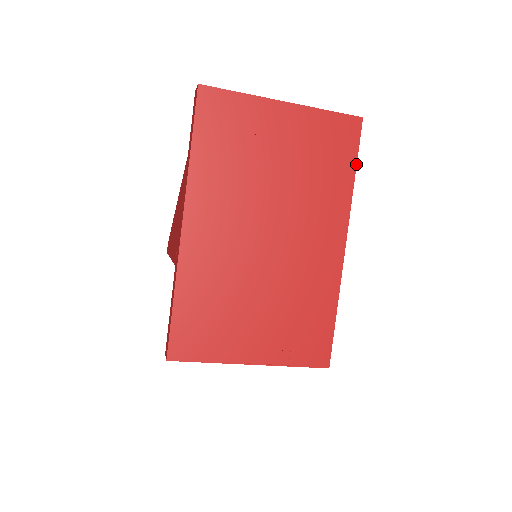
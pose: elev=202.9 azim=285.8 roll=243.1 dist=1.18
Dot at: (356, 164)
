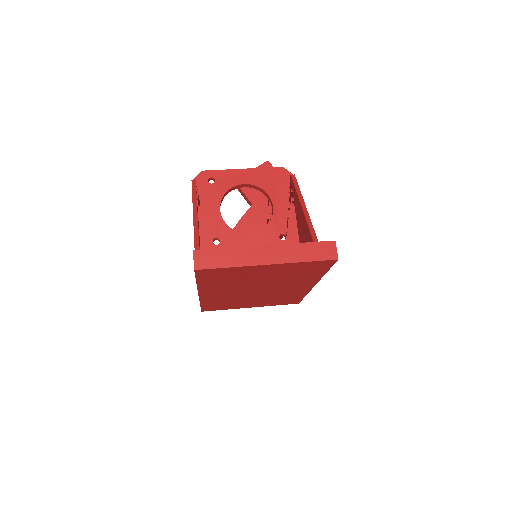
Dot at: (328, 270)
